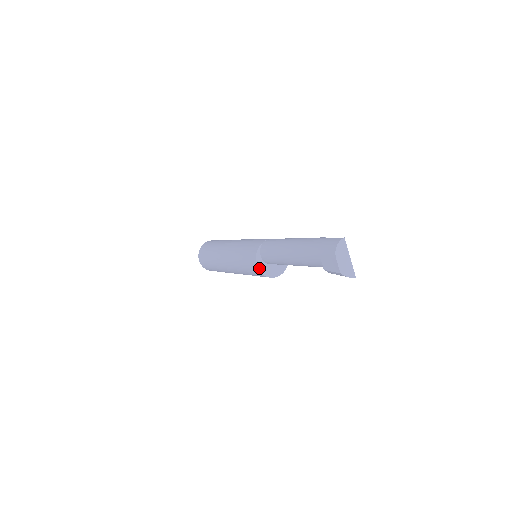
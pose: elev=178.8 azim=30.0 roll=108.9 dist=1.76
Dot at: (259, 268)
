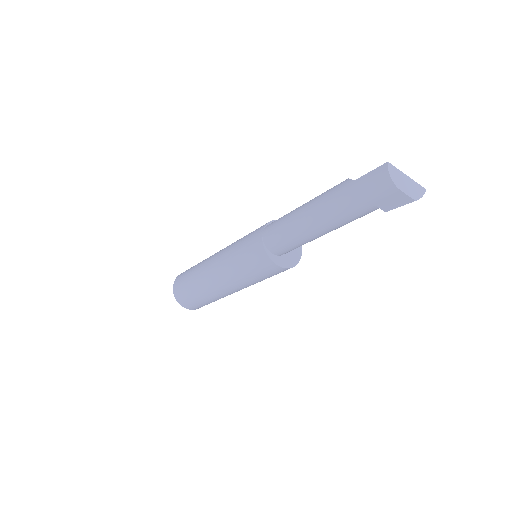
Dot at: (283, 266)
